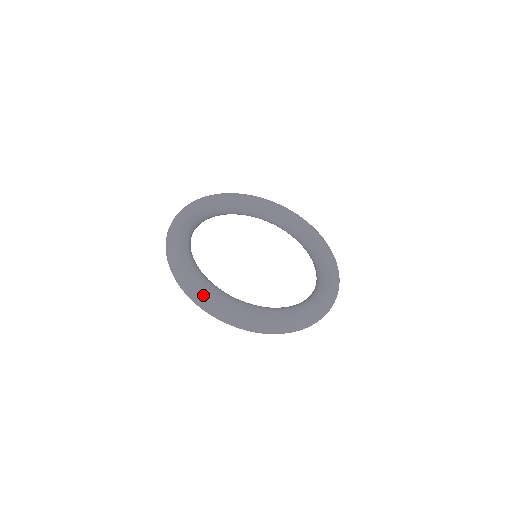
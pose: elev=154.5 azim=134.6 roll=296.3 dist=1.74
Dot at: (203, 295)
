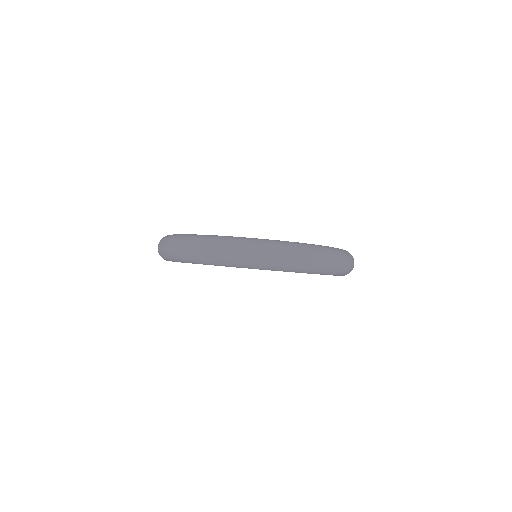
Dot at: (220, 239)
